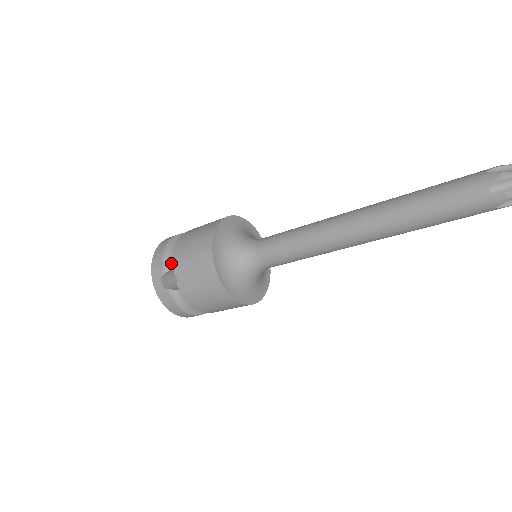
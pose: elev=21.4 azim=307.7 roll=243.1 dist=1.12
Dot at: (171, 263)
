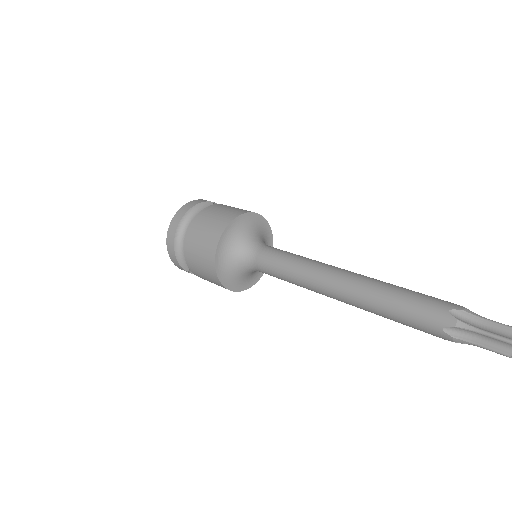
Dot at: occluded
